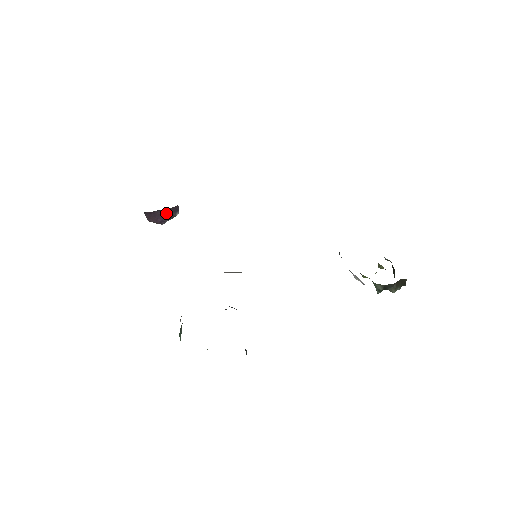
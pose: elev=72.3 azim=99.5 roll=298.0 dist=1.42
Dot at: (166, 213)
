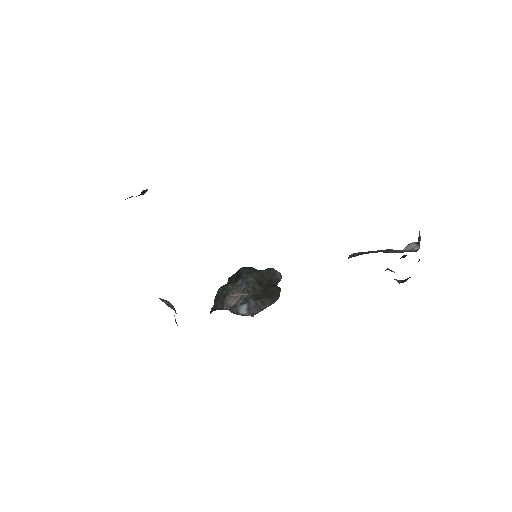
Dot at: occluded
